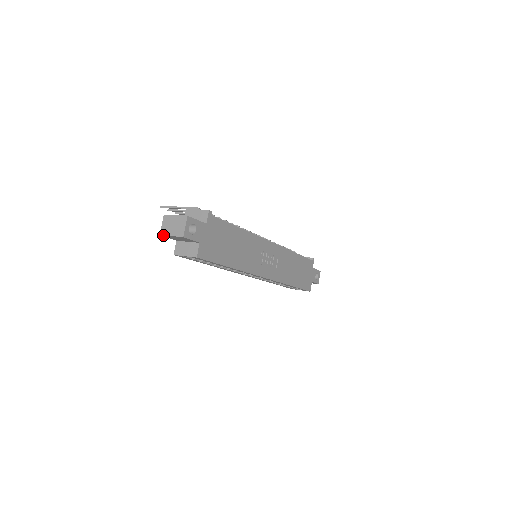
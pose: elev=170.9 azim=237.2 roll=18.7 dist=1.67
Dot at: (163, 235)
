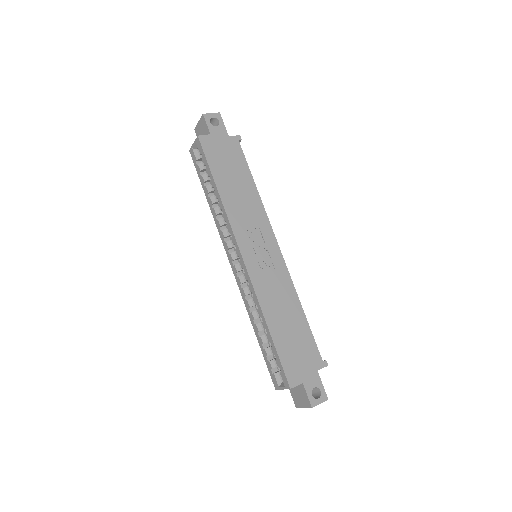
Dot at: (196, 127)
